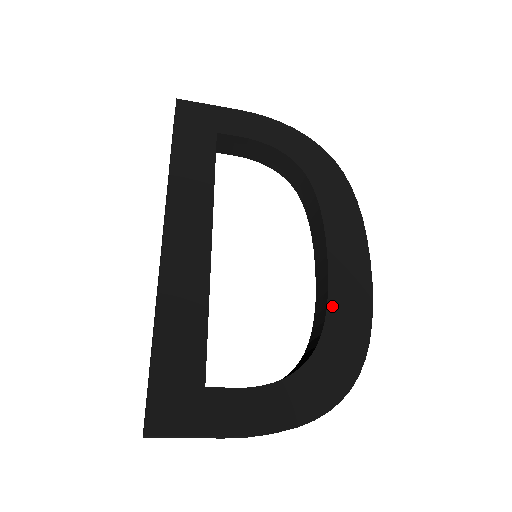
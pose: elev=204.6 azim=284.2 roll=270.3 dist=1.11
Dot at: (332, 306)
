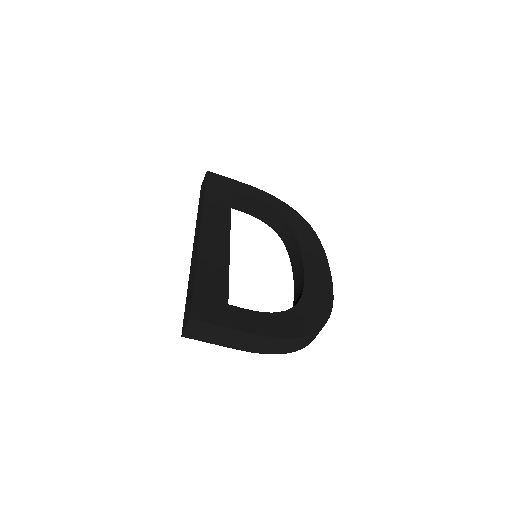
Dot at: (307, 285)
